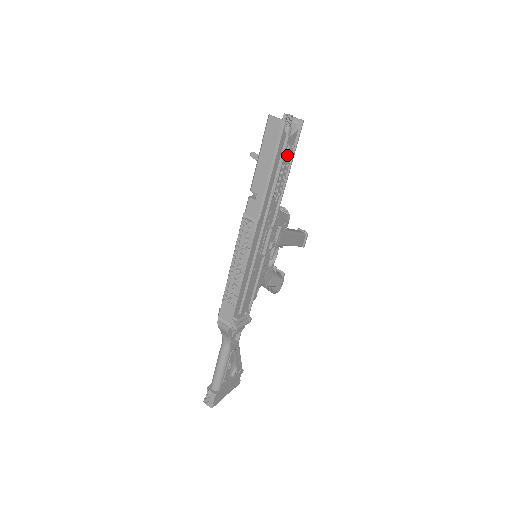
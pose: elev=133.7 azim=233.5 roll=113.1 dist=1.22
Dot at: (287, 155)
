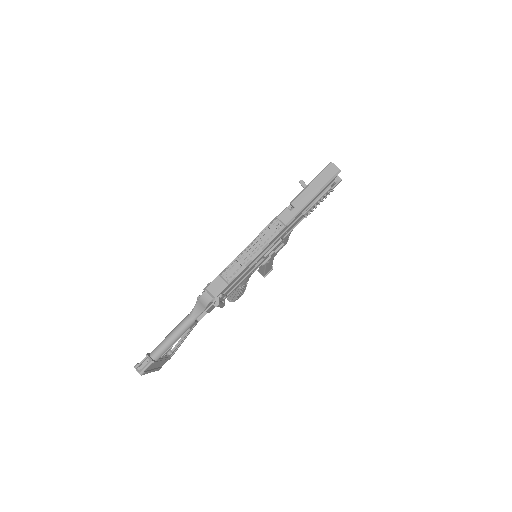
Dot at: (327, 193)
